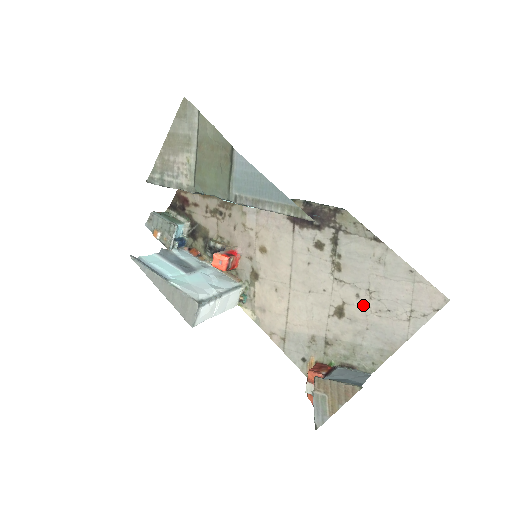
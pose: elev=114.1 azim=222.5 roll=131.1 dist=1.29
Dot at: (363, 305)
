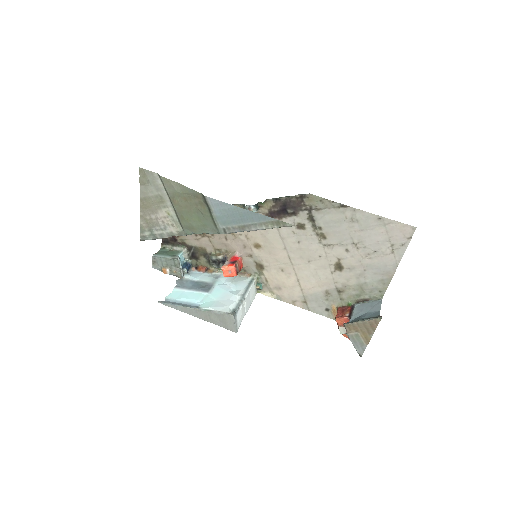
Dot at: (354, 255)
